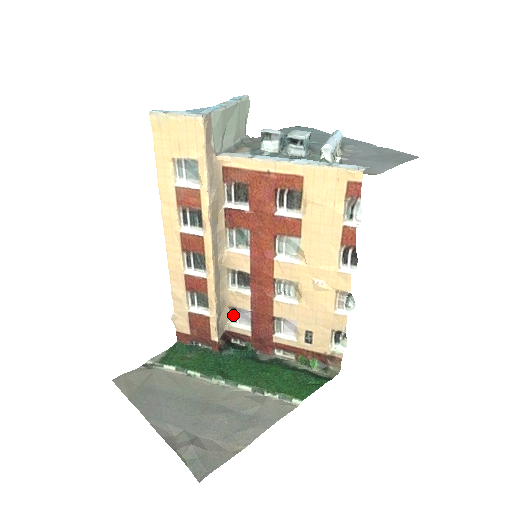
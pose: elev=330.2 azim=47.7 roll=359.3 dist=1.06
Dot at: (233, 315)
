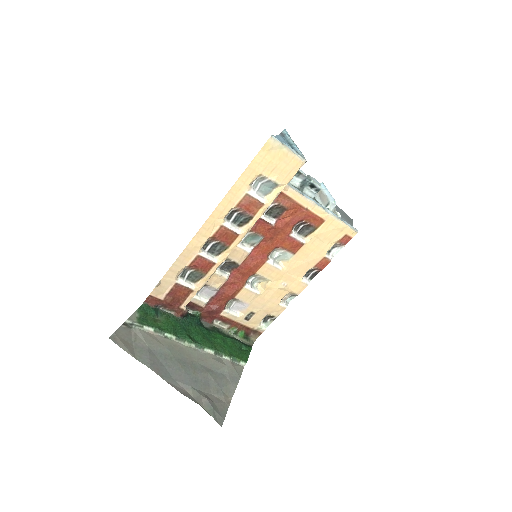
Dot at: occluded
